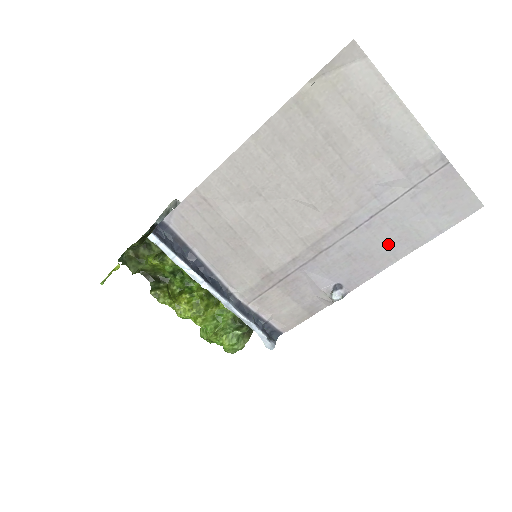
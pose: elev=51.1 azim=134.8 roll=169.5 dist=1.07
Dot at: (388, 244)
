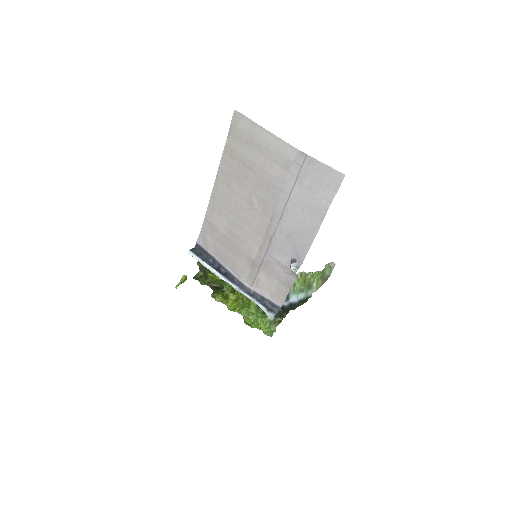
Dot at: (305, 221)
